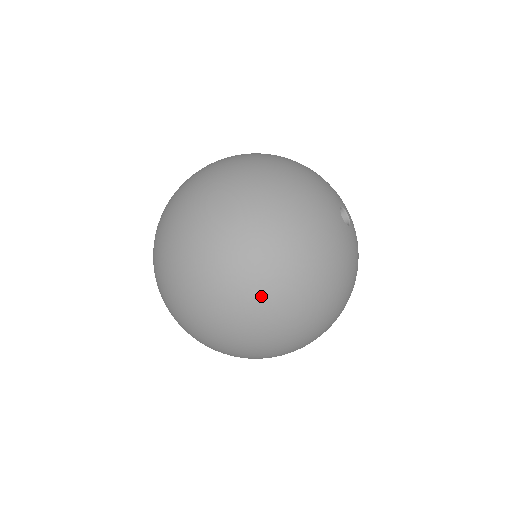
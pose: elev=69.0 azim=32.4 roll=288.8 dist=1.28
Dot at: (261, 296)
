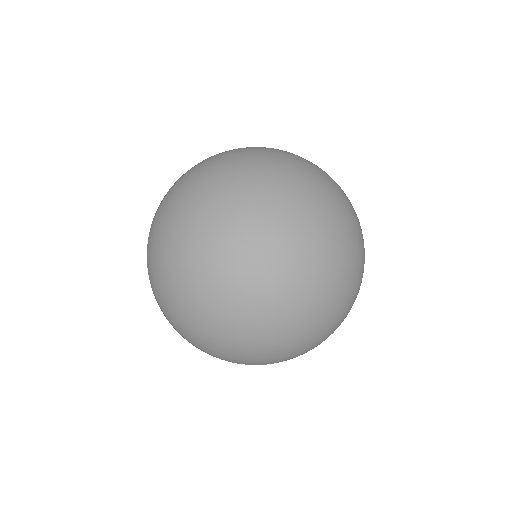
Dot at: (320, 290)
